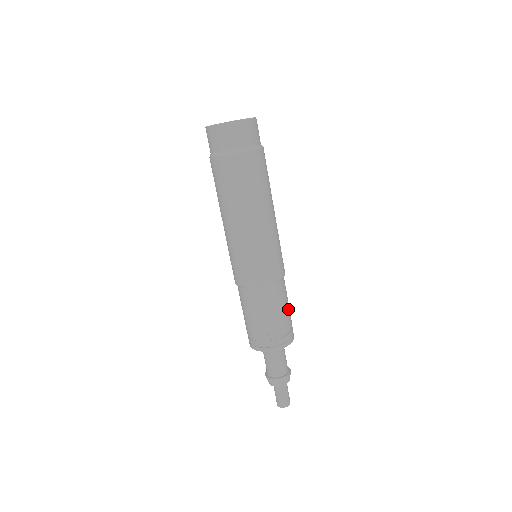
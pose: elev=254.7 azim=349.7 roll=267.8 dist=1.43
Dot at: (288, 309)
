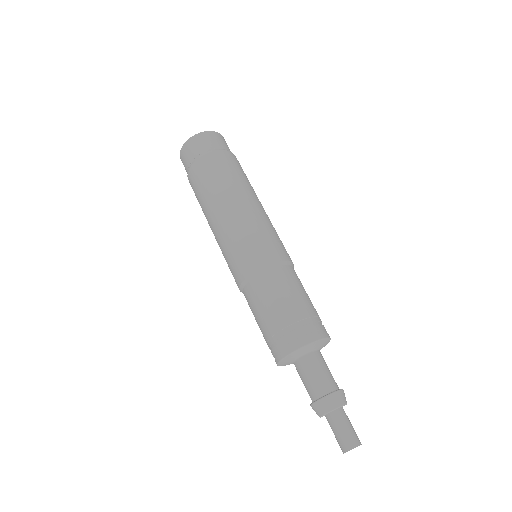
Dot at: (308, 299)
